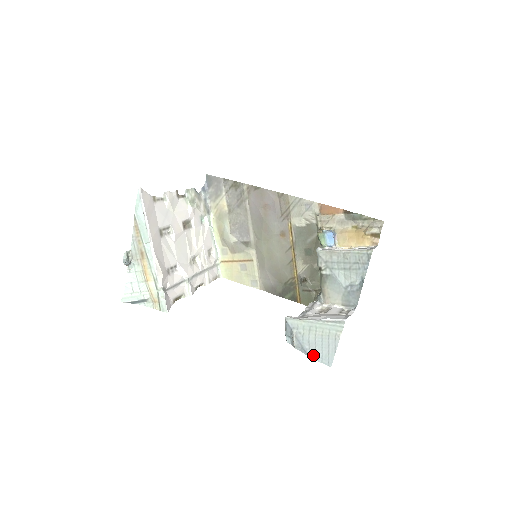
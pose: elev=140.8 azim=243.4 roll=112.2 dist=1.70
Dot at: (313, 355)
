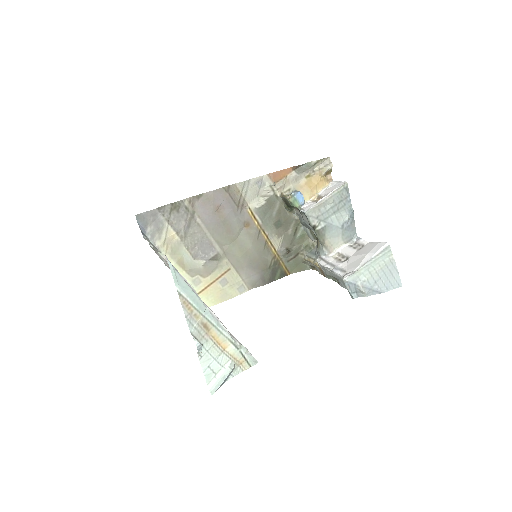
Dot at: (385, 289)
